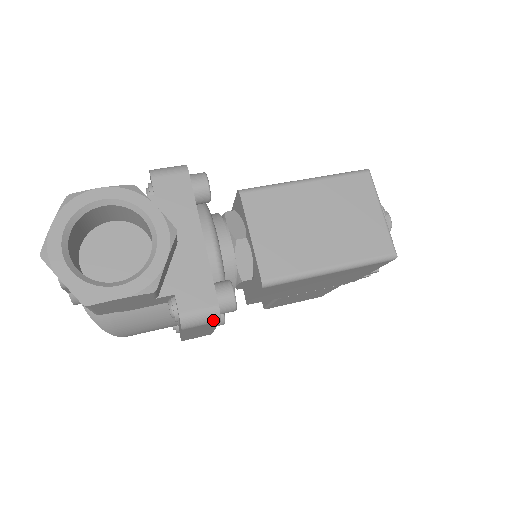
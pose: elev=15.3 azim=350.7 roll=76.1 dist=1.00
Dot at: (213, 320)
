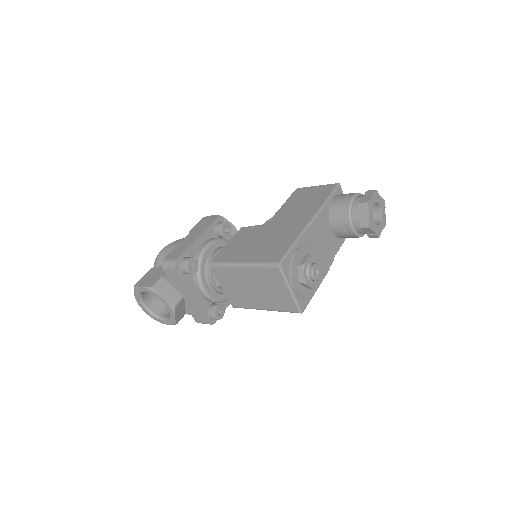
Dot at: (211, 324)
